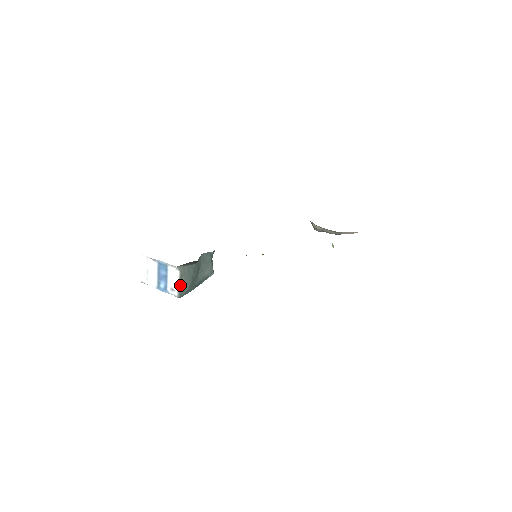
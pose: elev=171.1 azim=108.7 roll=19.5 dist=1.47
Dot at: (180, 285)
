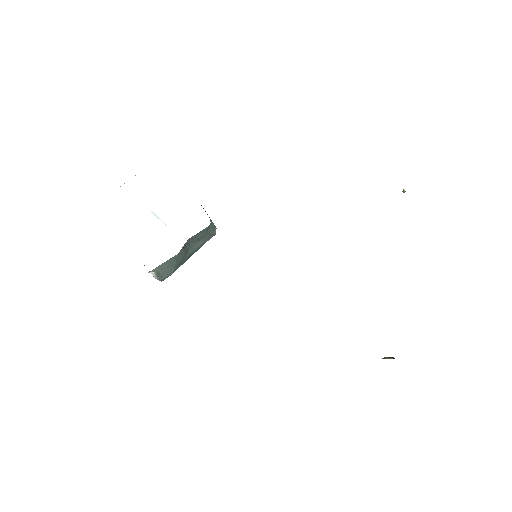
Dot at: (159, 277)
